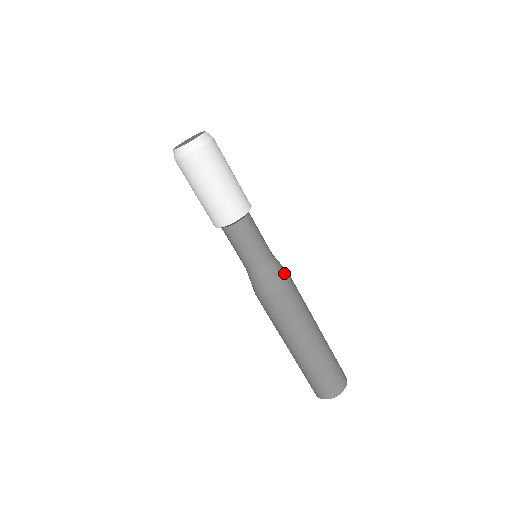
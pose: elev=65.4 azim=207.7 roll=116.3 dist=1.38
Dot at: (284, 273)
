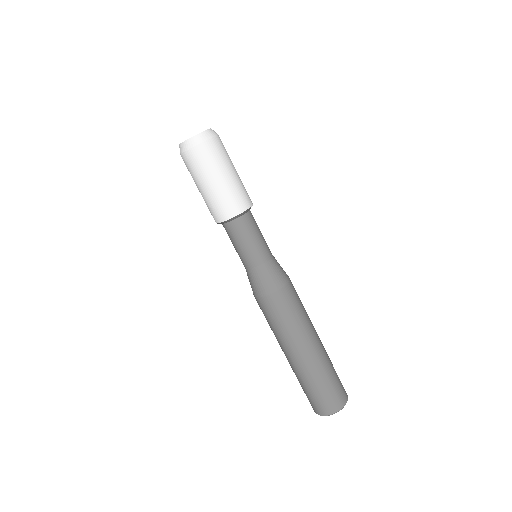
Dot at: occluded
